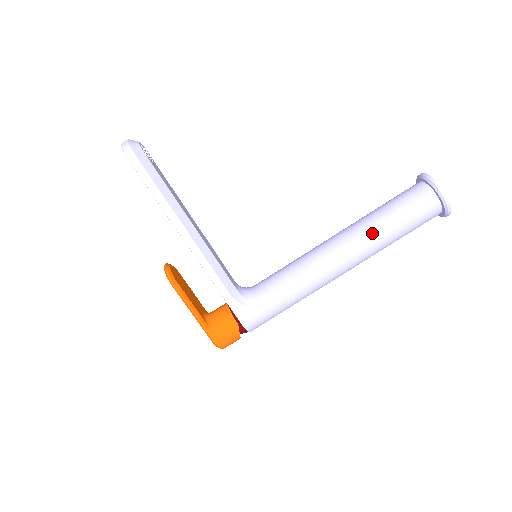
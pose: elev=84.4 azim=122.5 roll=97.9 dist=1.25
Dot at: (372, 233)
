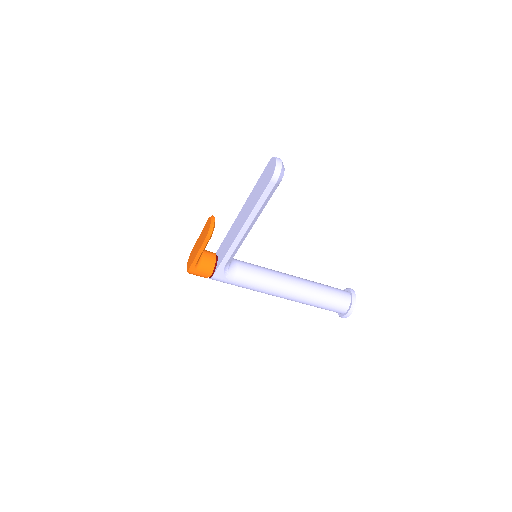
Dot at: (309, 299)
